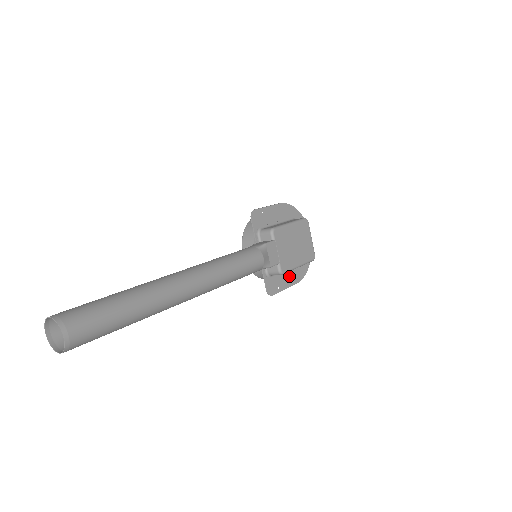
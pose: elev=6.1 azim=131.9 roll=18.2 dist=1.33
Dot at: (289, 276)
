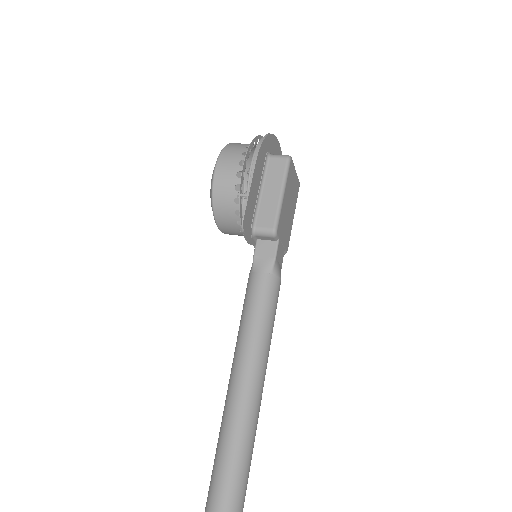
Dot at: occluded
